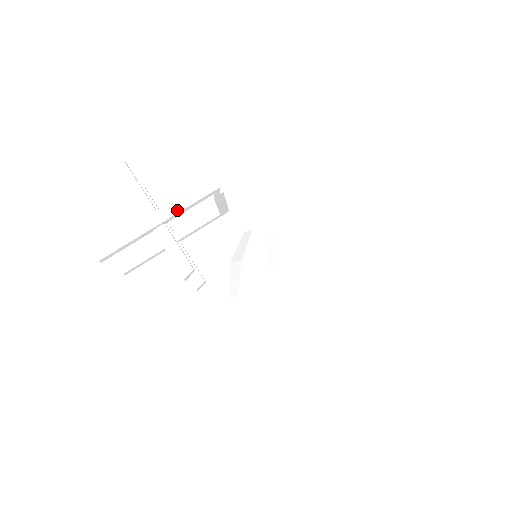
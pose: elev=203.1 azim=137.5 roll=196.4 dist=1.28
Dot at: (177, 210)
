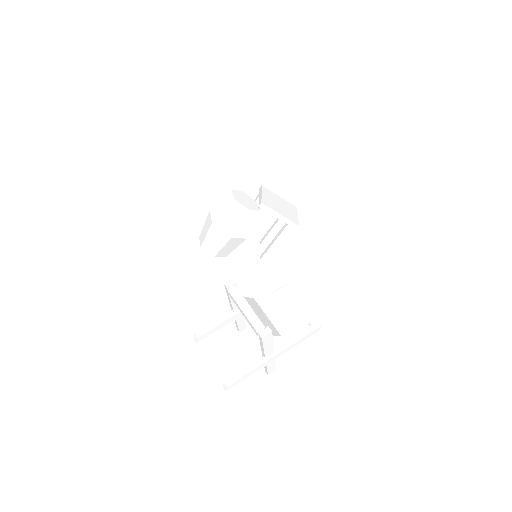
Dot at: occluded
